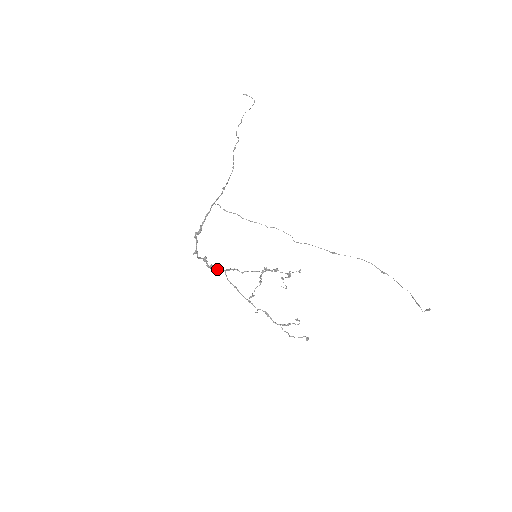
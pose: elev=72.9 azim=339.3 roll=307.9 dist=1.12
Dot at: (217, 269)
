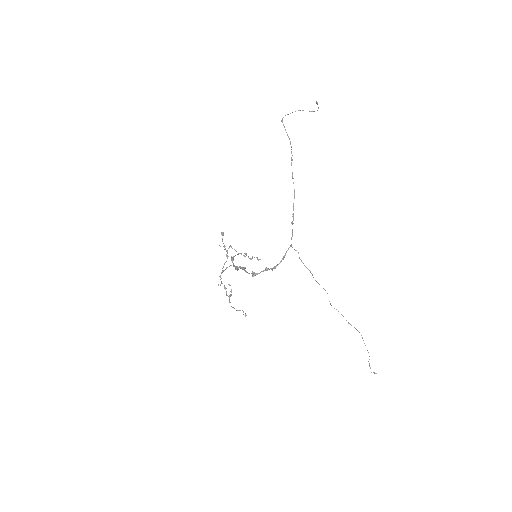
Dot at: (234, 266)
